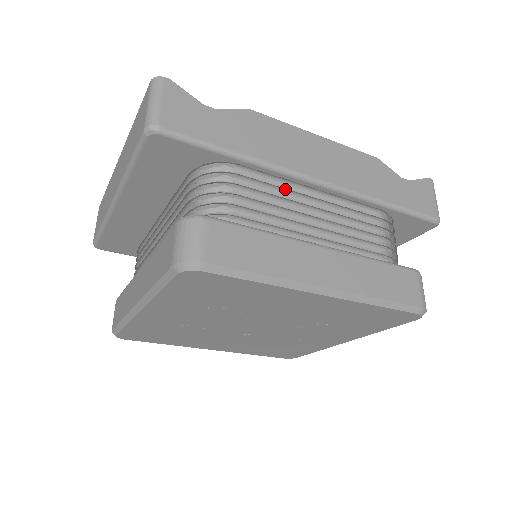
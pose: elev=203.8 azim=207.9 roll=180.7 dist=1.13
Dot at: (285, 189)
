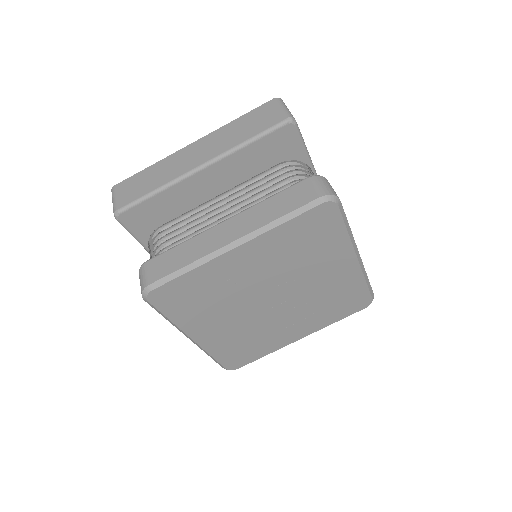
Dot at: occluded
